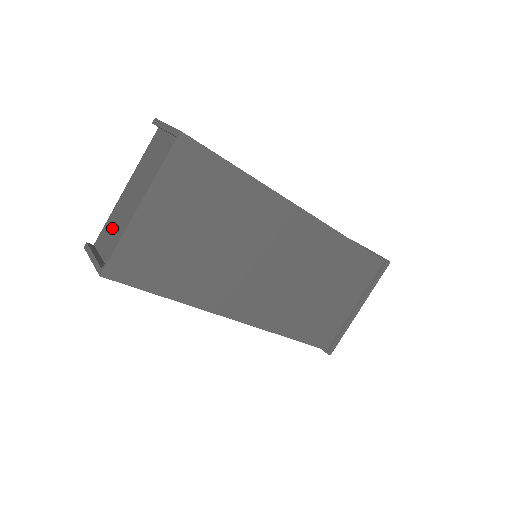
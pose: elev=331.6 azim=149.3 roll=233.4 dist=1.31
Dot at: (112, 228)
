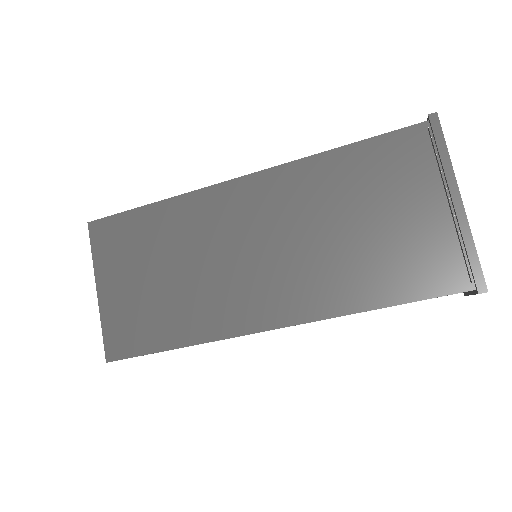
Dot at: occluded
